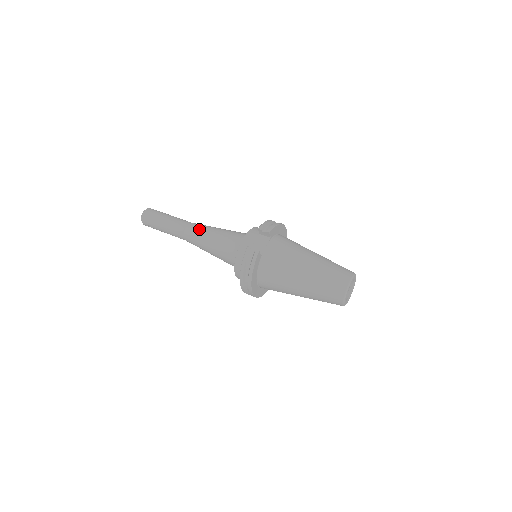
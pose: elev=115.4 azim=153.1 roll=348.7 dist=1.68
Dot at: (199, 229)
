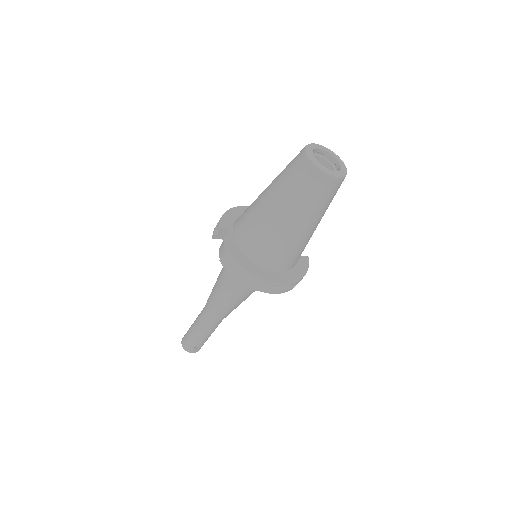
Dot at: (209, 301)
